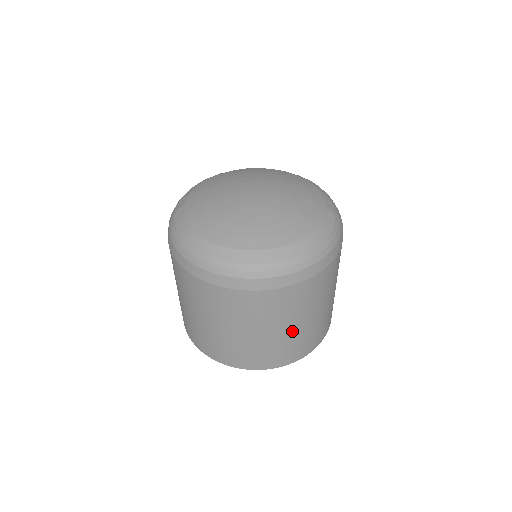
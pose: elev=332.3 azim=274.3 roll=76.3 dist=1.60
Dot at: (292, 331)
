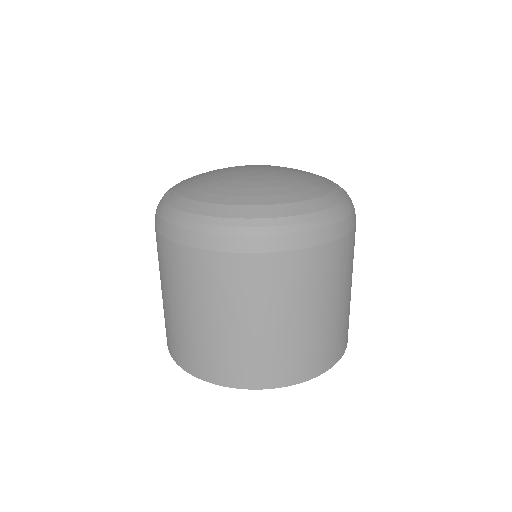
Dot at: (310, 324)
